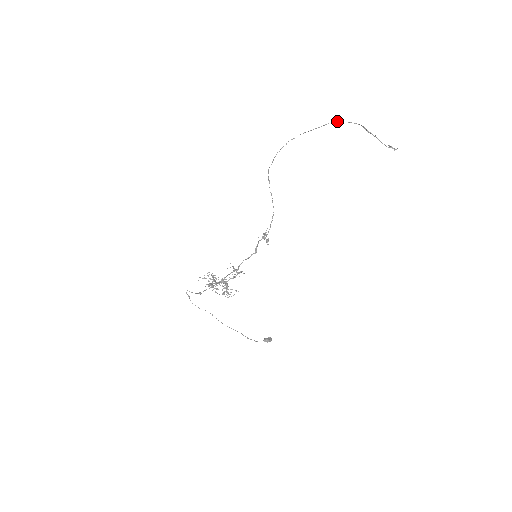
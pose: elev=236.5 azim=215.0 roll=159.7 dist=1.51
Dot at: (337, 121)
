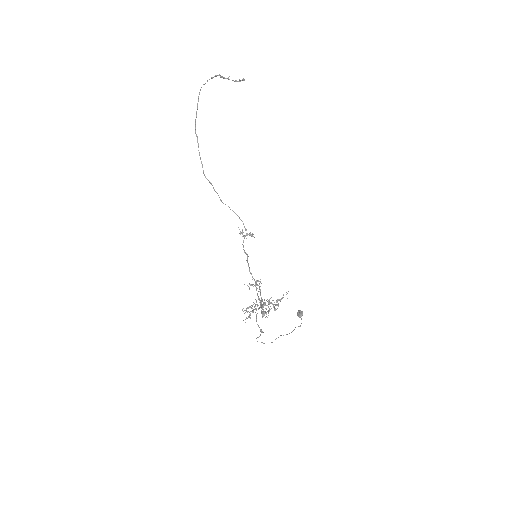
Dot at: occluded
